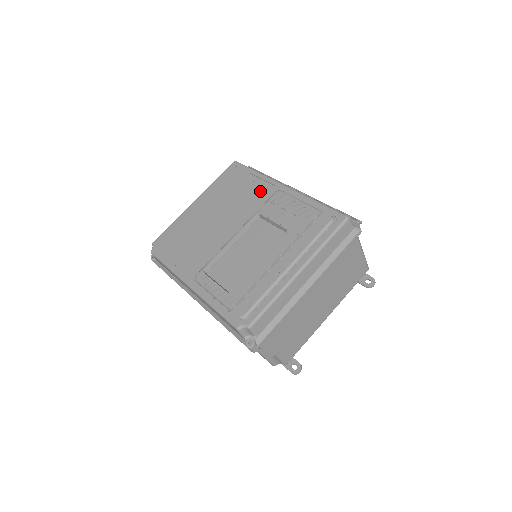
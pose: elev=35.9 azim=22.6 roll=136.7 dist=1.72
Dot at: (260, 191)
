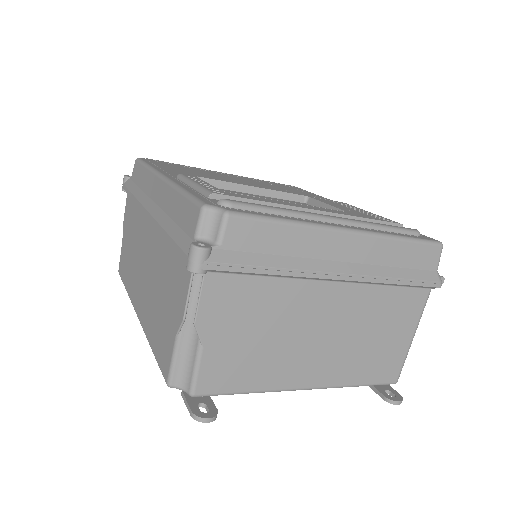
Dot at: occluded
